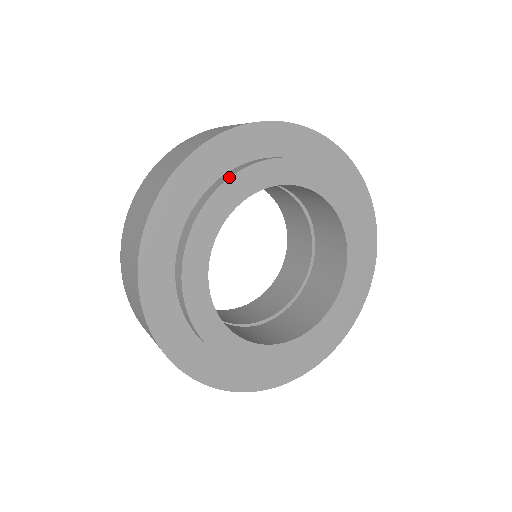
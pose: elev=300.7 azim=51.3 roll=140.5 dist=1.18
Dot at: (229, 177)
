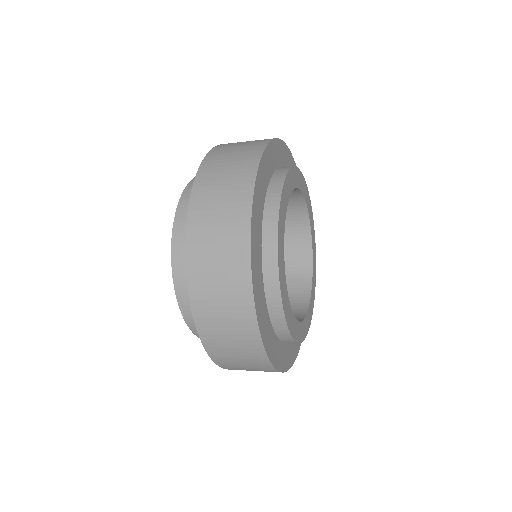
Dot at: (278, 221)
